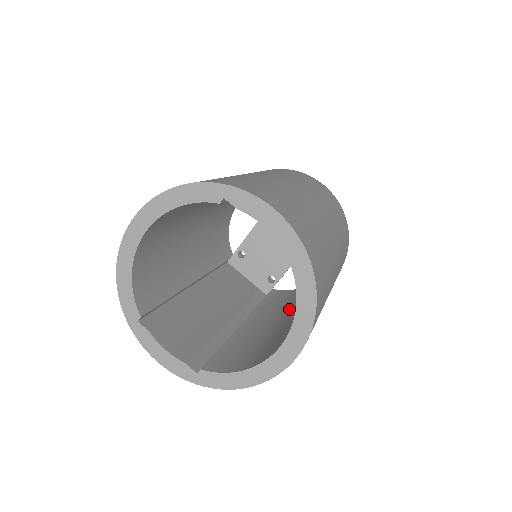
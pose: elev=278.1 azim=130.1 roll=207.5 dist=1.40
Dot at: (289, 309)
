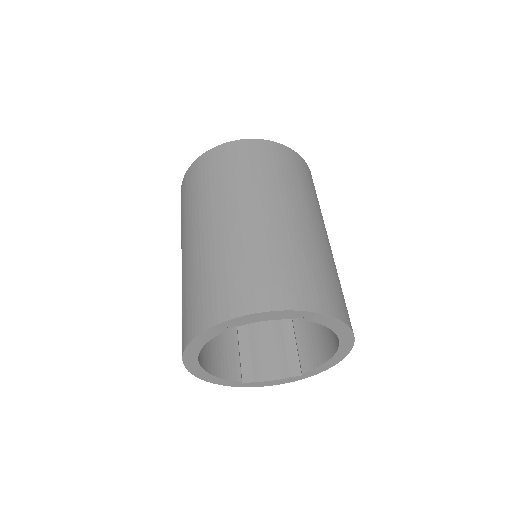
Dot at: occluded
